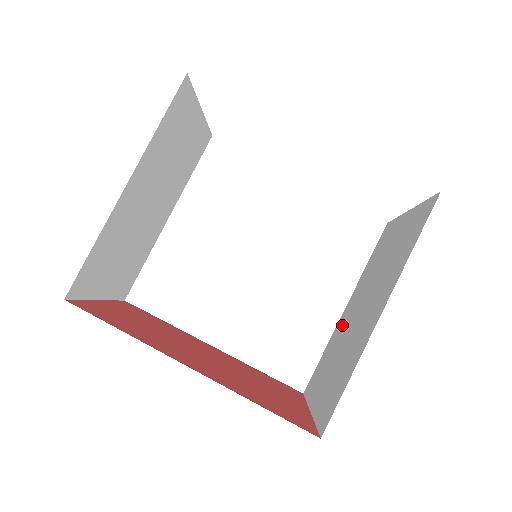
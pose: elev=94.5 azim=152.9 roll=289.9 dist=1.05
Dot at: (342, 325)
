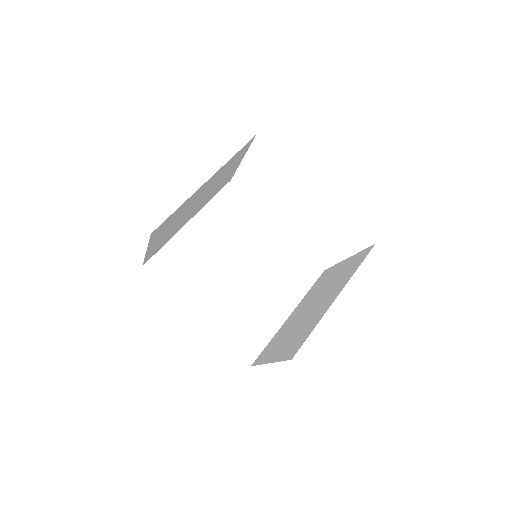
Dot at: (290, 321)
